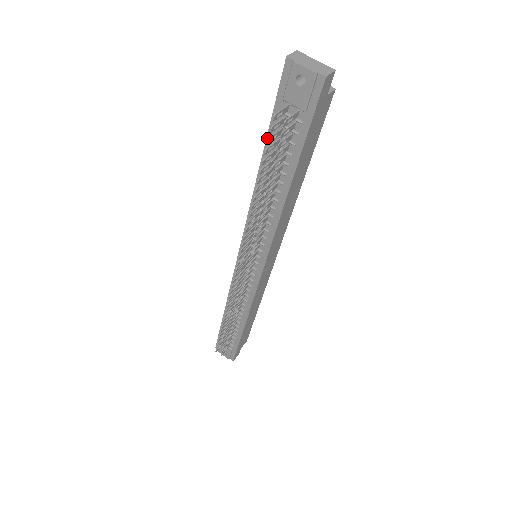
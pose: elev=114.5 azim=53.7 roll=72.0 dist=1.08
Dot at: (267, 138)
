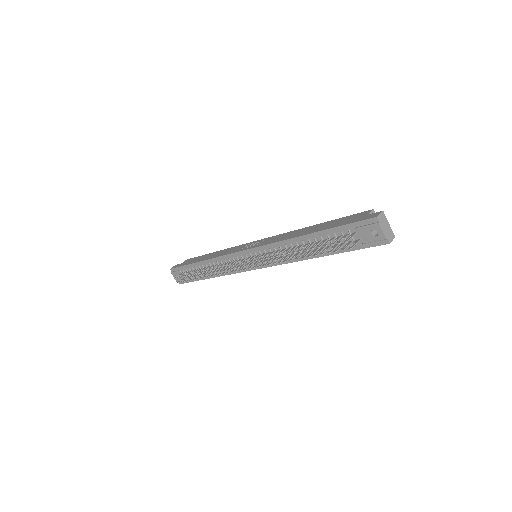
Dot at: (327, 230)
